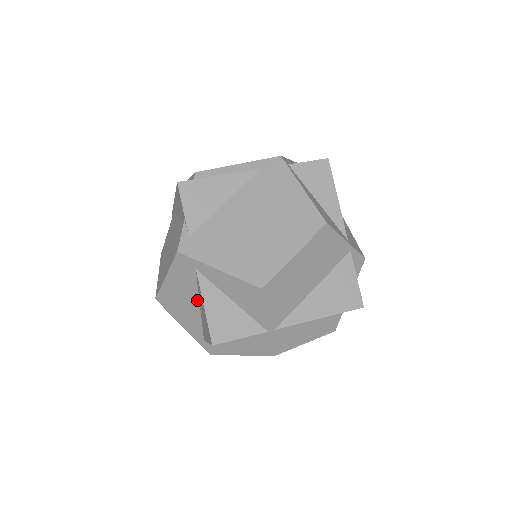
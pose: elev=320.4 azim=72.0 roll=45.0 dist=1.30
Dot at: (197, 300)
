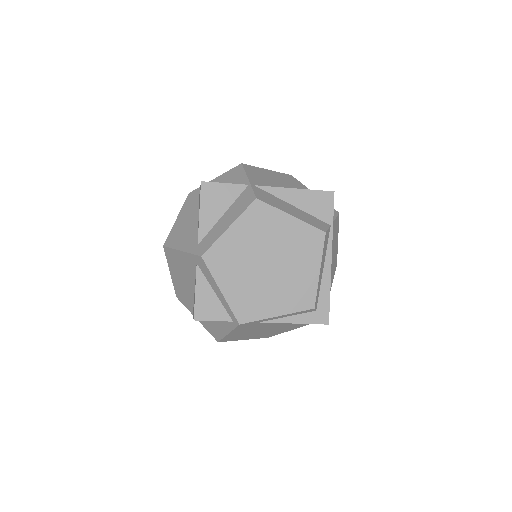
Dot at: (197, 213)
